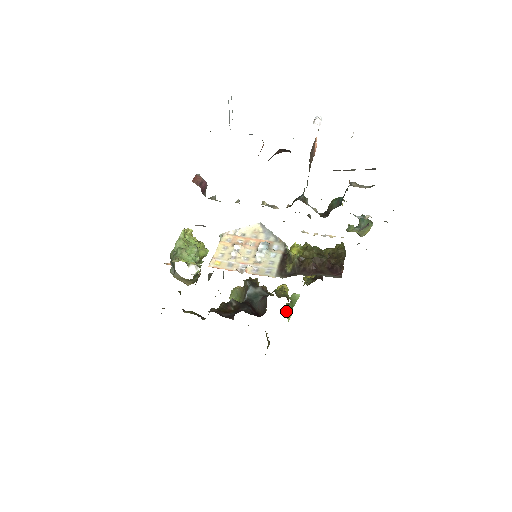
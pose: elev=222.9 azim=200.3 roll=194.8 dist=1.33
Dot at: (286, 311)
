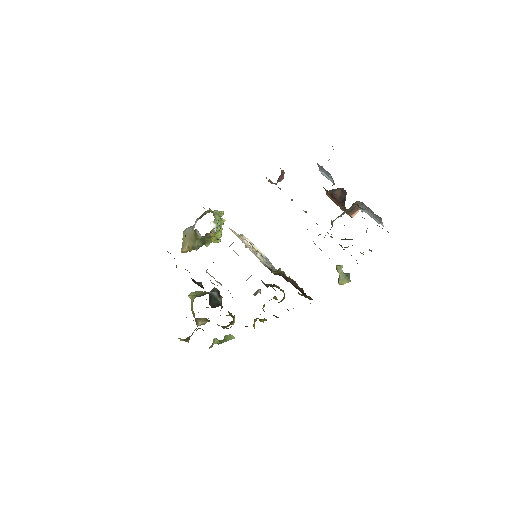
Dot at: occluded
